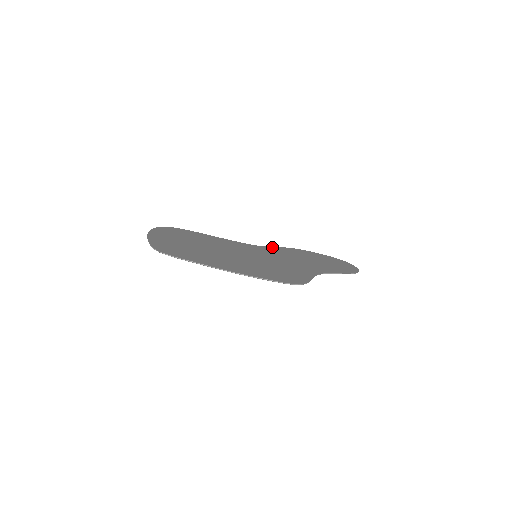
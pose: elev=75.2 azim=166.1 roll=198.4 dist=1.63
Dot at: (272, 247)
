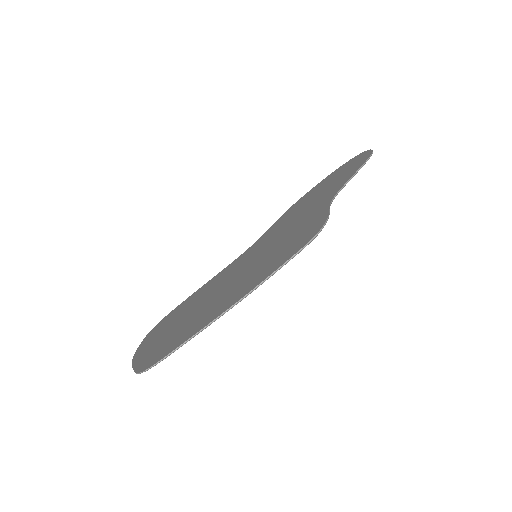
Dot at: (269, 229)
